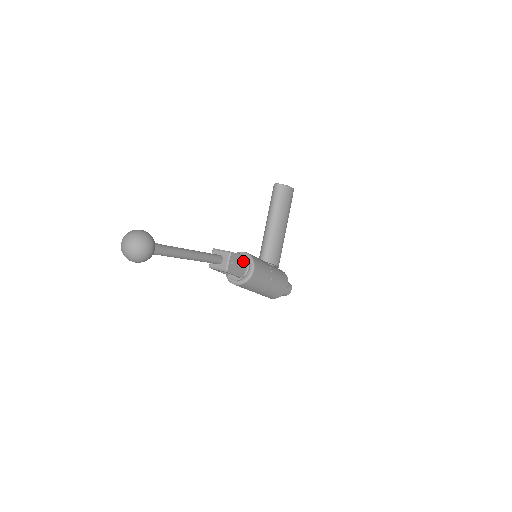
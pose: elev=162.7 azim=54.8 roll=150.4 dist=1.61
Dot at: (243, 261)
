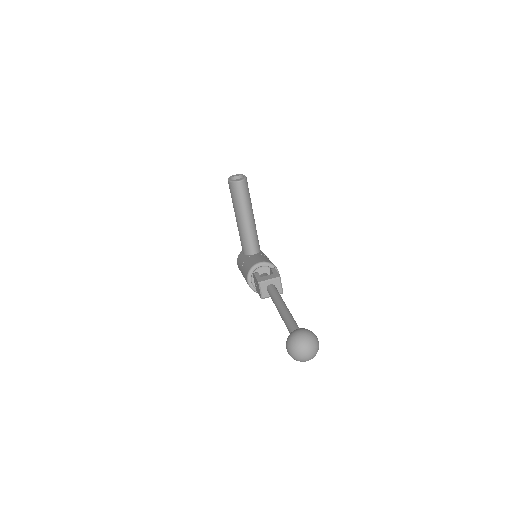
Dot at: occluded
